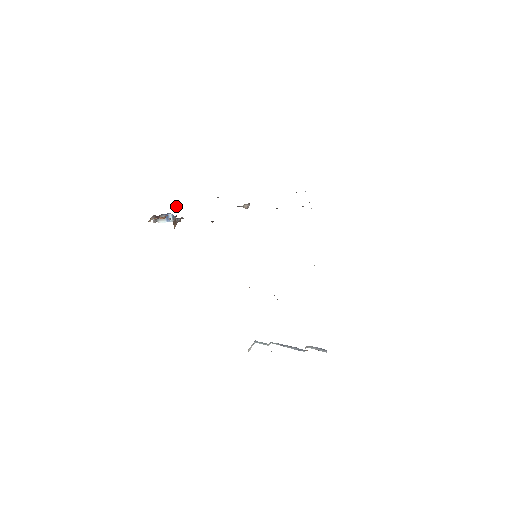
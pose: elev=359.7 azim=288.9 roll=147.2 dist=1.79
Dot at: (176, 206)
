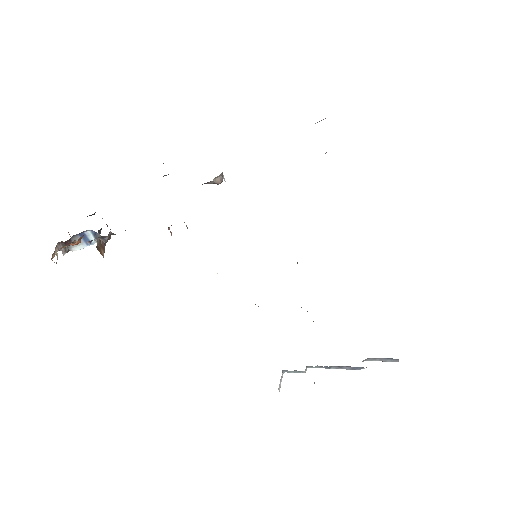
Dot at: occluded
